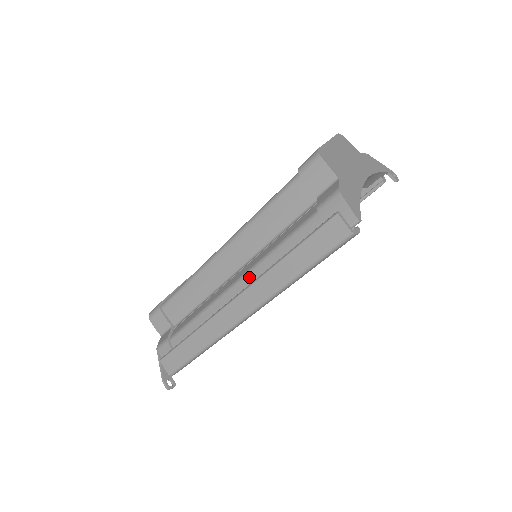
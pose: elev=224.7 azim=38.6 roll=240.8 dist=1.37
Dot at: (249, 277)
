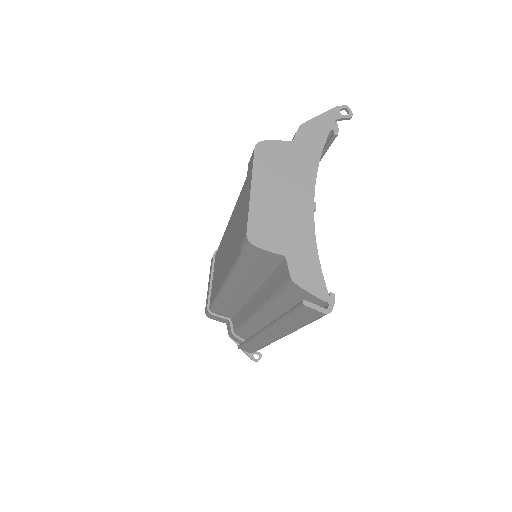
Dot at: (262, 315)
